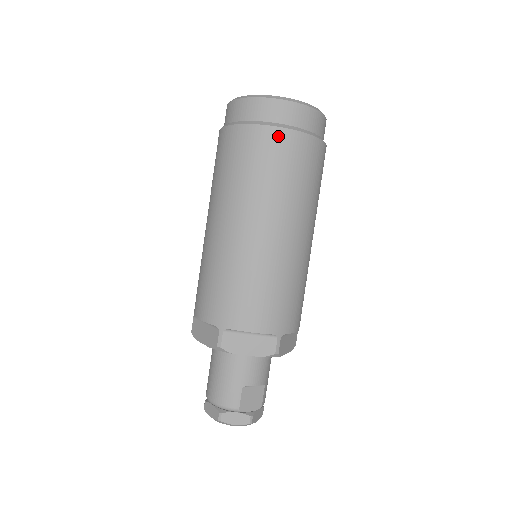
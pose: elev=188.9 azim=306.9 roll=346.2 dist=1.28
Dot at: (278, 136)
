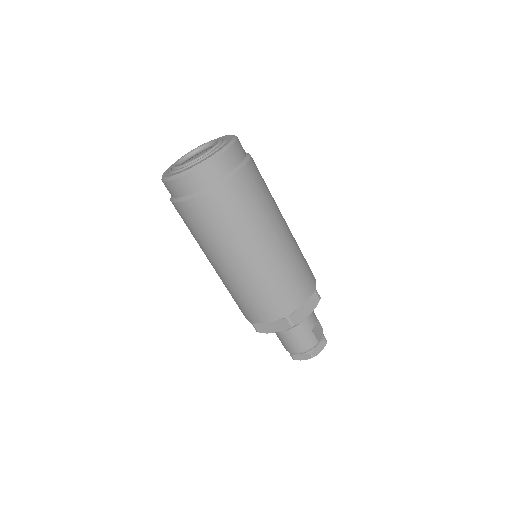
Dot at: (236, 182)
